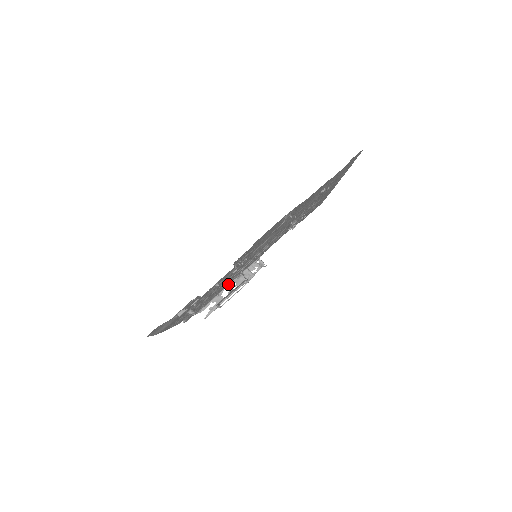
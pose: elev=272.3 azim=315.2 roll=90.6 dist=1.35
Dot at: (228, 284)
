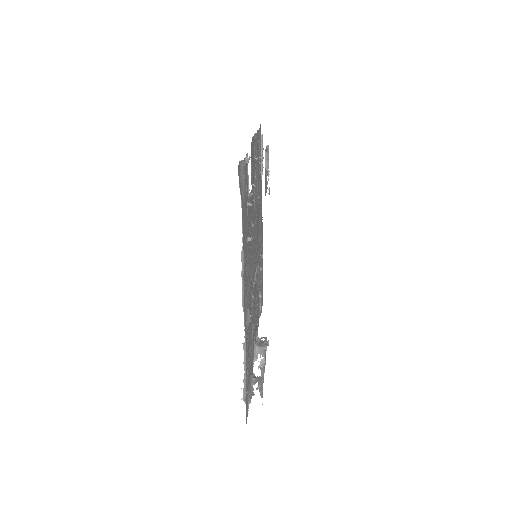
Dot at: occluded
